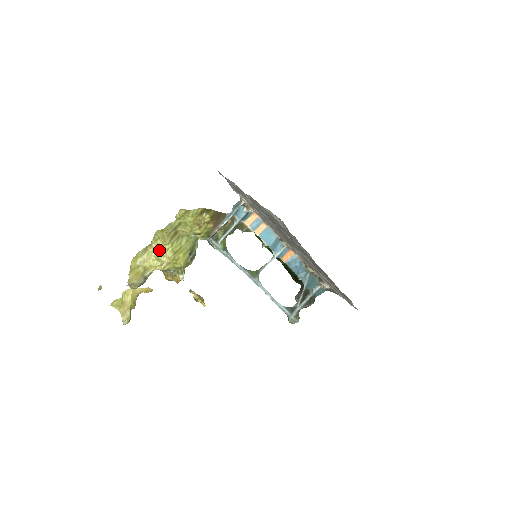
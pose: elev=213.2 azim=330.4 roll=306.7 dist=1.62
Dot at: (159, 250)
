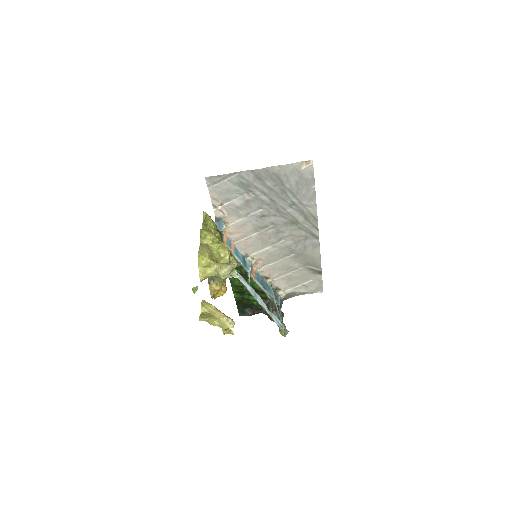
Dot at: (214, 244)
